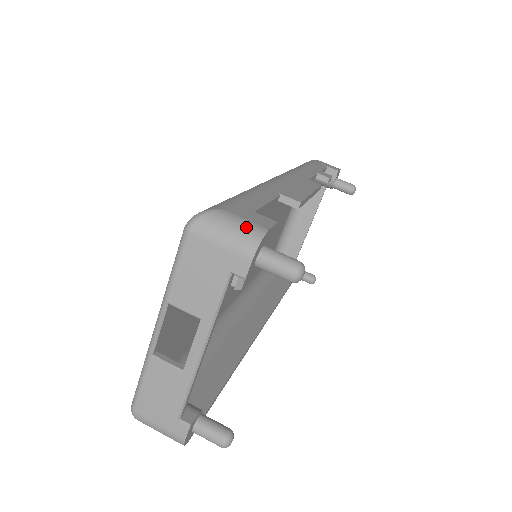
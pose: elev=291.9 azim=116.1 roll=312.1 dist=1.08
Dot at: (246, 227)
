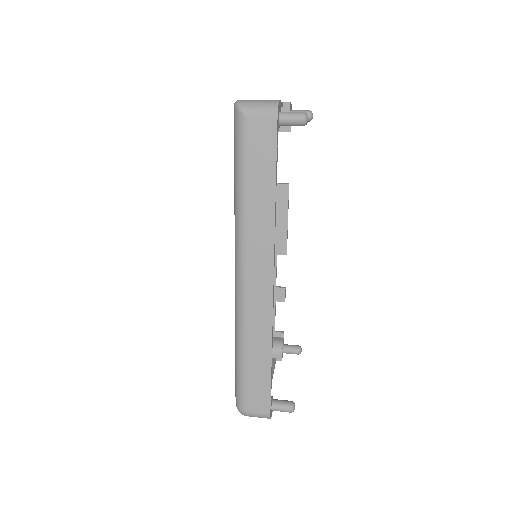
Dot at: occluded
